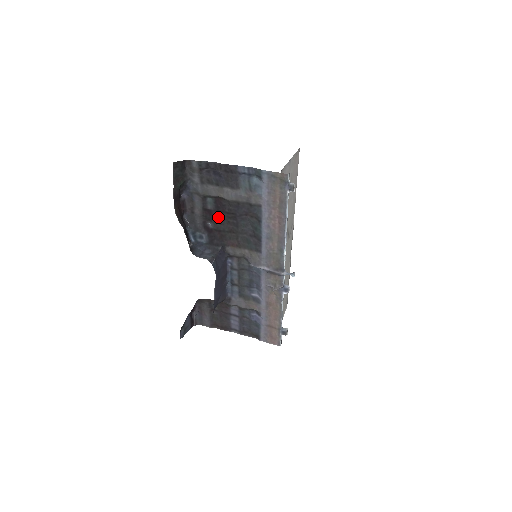
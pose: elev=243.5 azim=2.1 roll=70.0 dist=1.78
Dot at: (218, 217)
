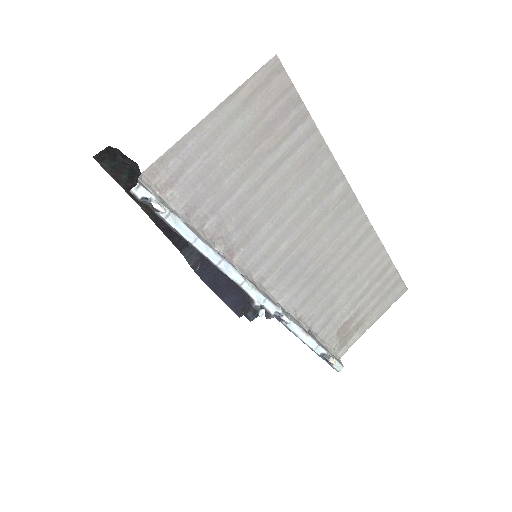
Dot at: occluded
